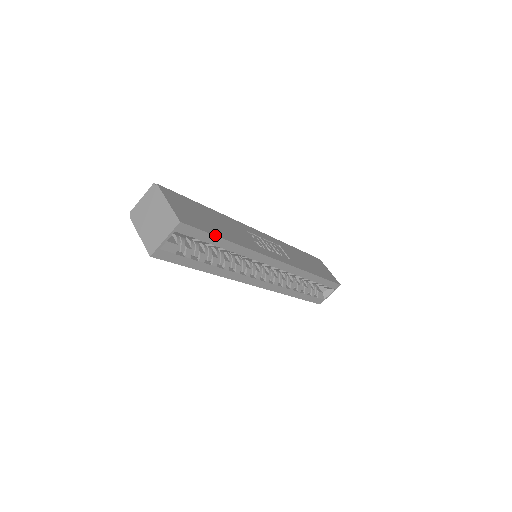
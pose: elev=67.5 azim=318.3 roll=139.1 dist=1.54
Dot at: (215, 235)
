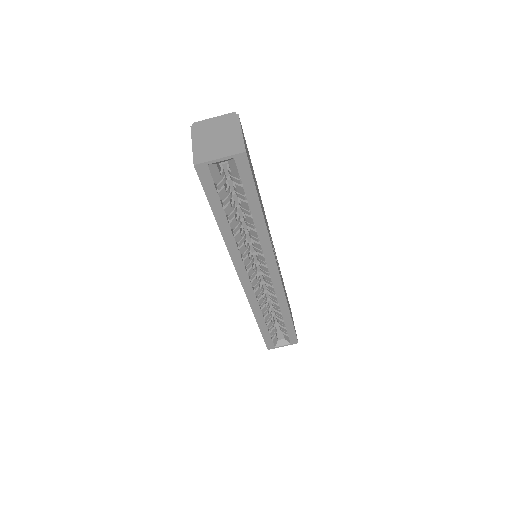
Dot at: occluded
